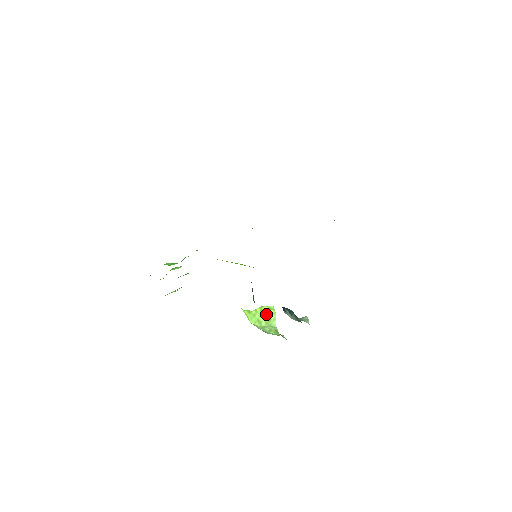
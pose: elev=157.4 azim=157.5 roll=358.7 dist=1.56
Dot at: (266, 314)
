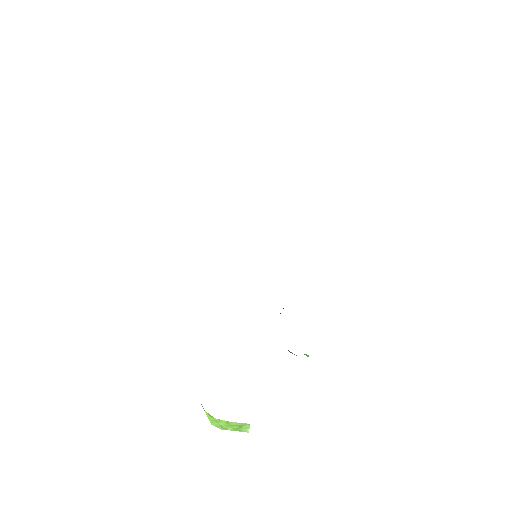
Dot at: (235, 424)
